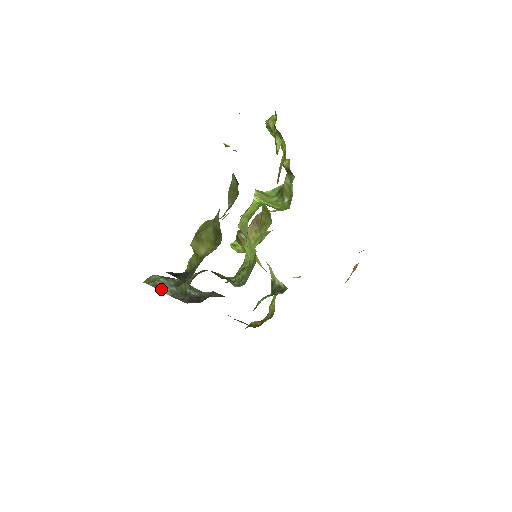
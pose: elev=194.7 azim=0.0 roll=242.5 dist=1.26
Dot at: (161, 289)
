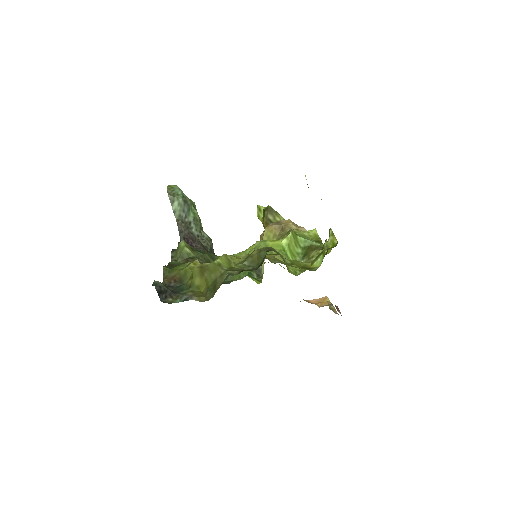
Dot at: (174, 208)
